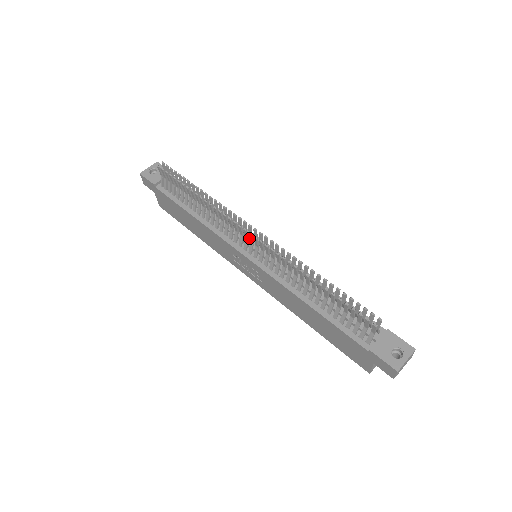
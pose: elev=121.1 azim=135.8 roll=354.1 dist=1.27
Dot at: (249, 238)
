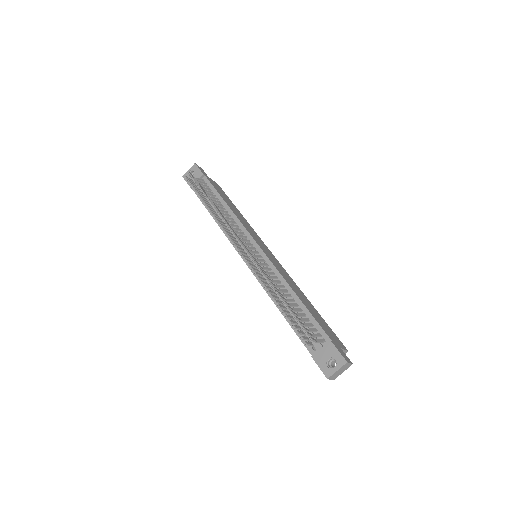
Dot at: (248, 242)
